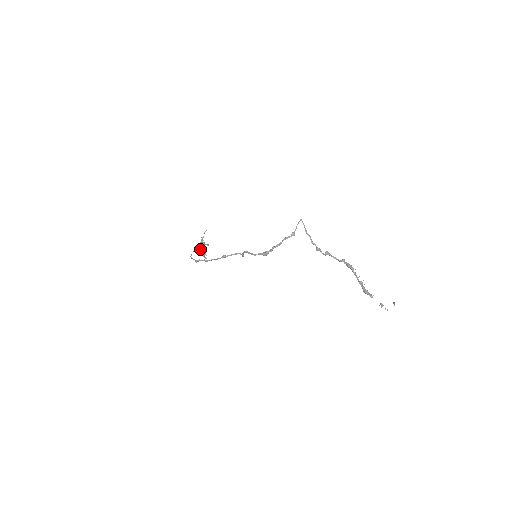
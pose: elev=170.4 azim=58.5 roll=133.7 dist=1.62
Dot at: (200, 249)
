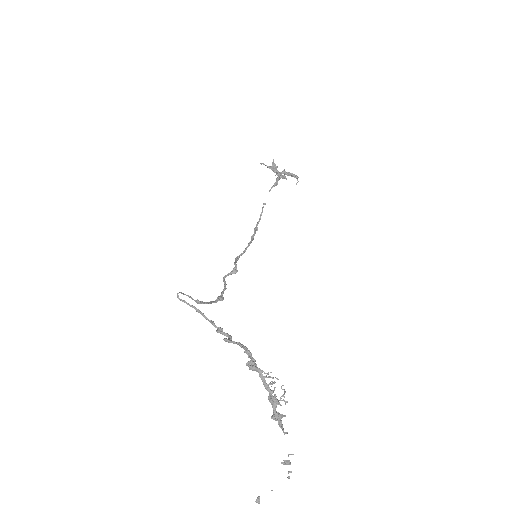
Dot at: (279, 178)
